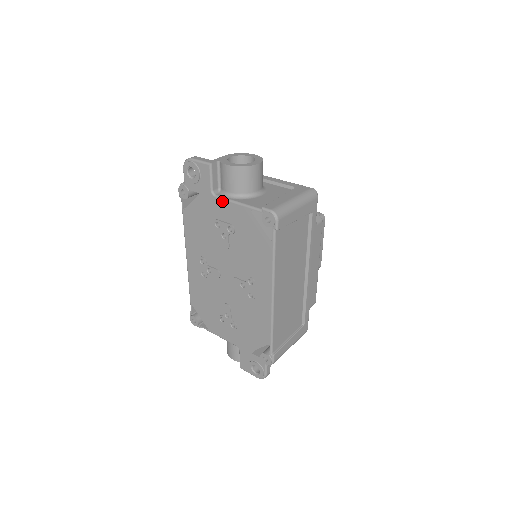
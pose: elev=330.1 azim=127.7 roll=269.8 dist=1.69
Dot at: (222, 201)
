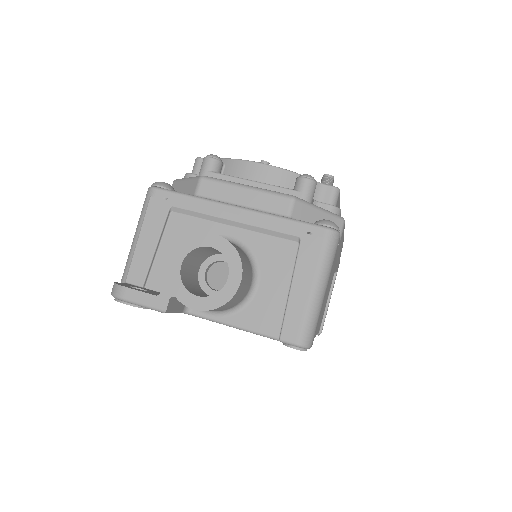
Dot at: (206, 319)
